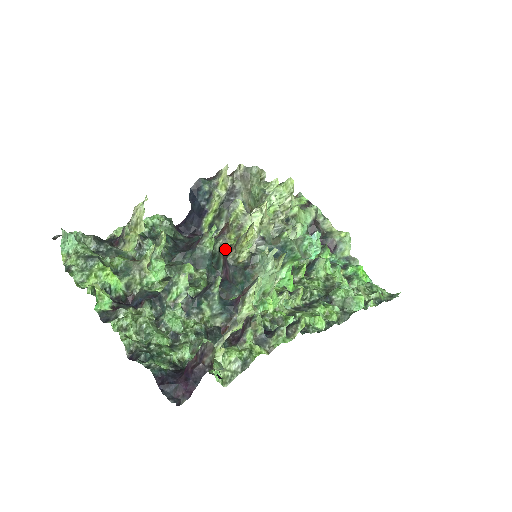
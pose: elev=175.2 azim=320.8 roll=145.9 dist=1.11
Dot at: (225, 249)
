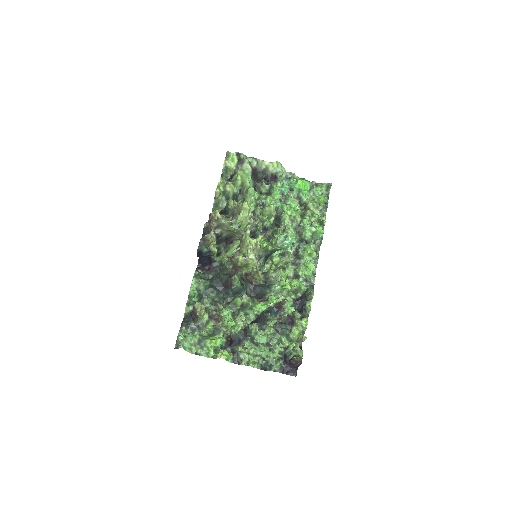
Dot at: (247, 280)
